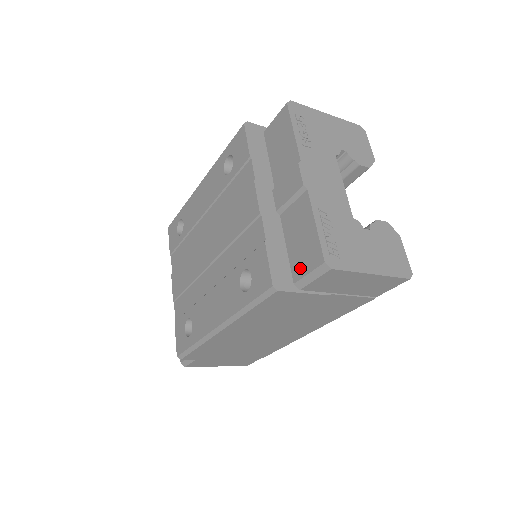
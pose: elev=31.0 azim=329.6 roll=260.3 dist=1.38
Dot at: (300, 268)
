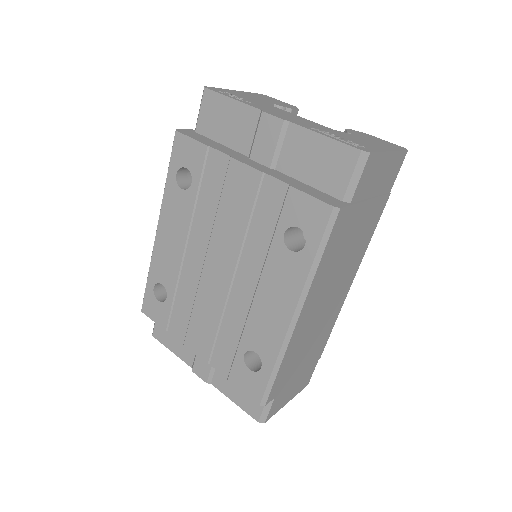
Dot at: (338, 182)
